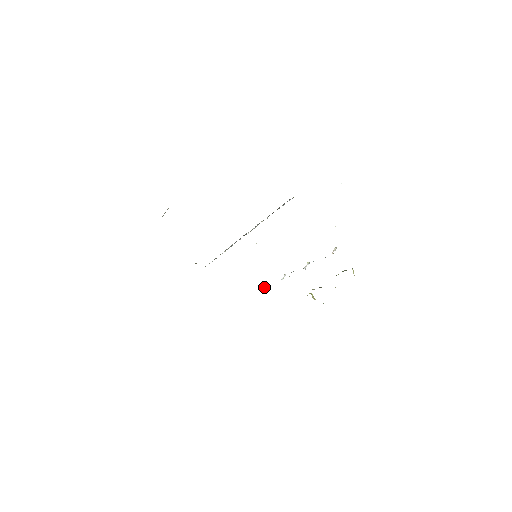
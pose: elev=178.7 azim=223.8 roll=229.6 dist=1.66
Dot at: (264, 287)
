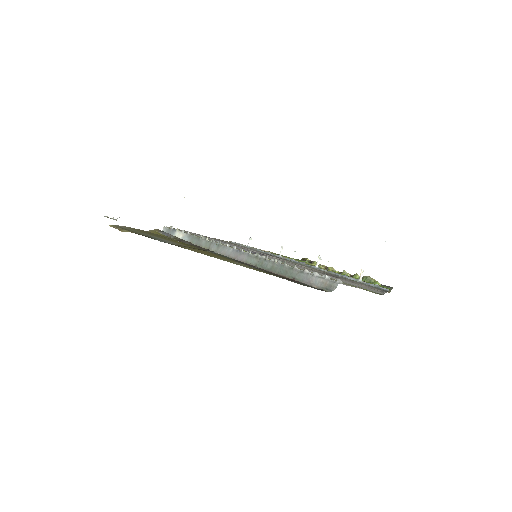
Dot at: occluded
